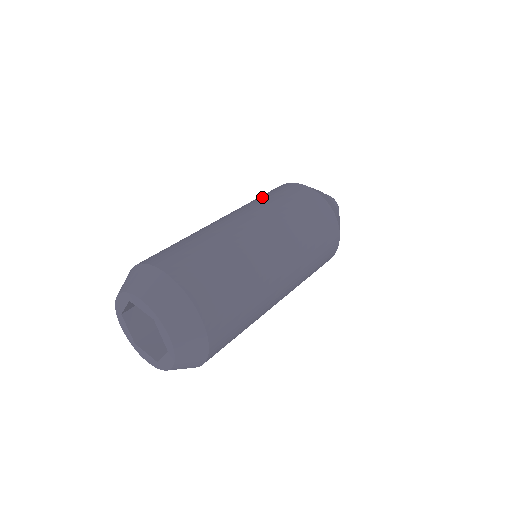
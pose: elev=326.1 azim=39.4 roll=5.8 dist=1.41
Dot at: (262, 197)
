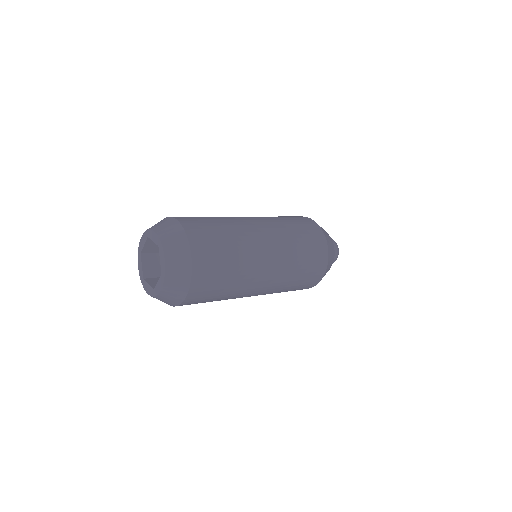
Dot at: occluded
